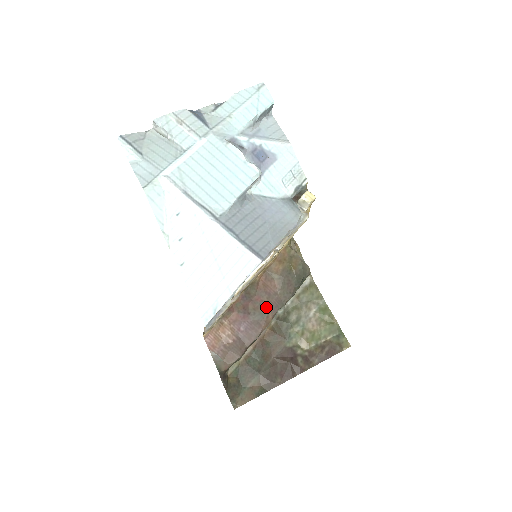
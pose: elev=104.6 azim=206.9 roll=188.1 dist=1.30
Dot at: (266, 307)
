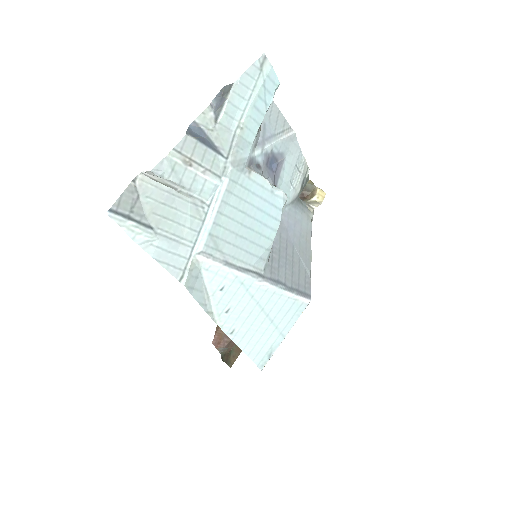
Dot at: occluded
